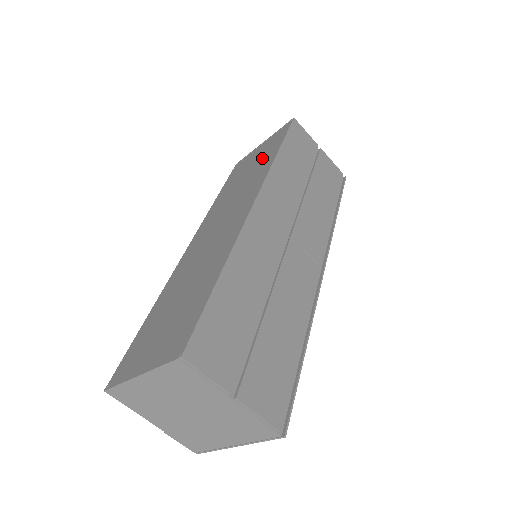
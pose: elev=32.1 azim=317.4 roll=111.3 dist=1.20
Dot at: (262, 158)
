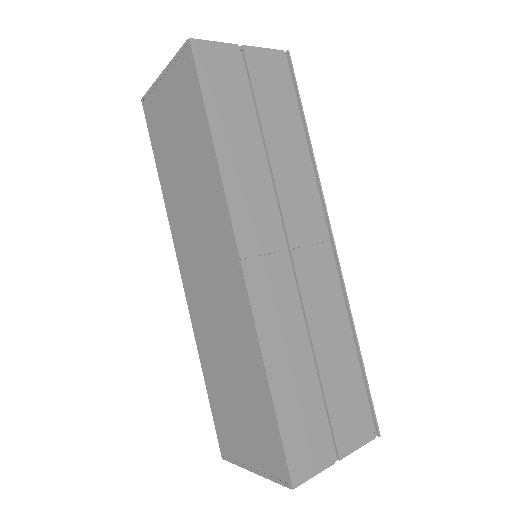
Dot at: (189, 134)
